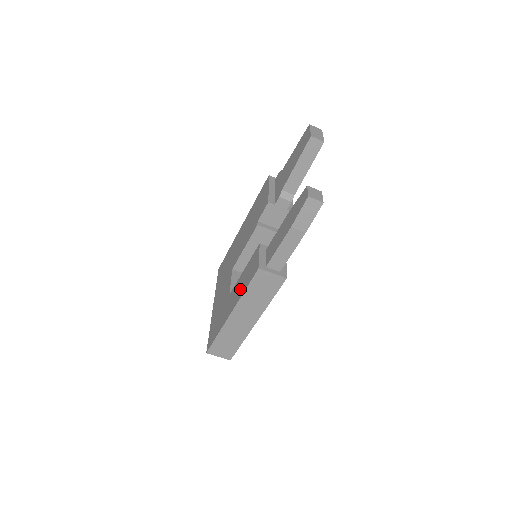
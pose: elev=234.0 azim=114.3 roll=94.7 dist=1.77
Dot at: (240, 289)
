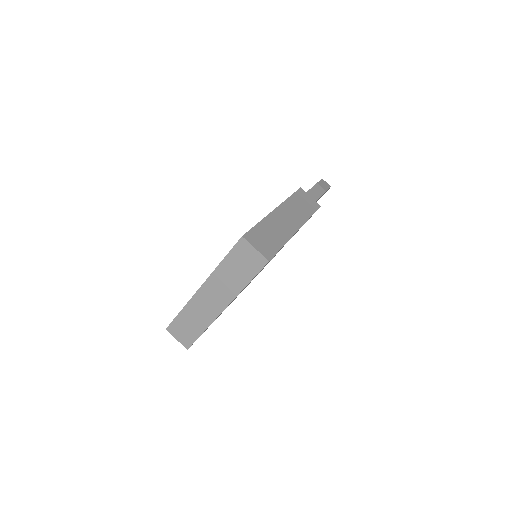
Dot at: occluded
